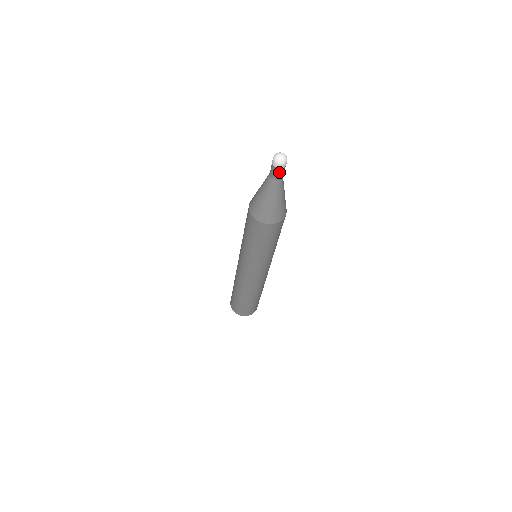
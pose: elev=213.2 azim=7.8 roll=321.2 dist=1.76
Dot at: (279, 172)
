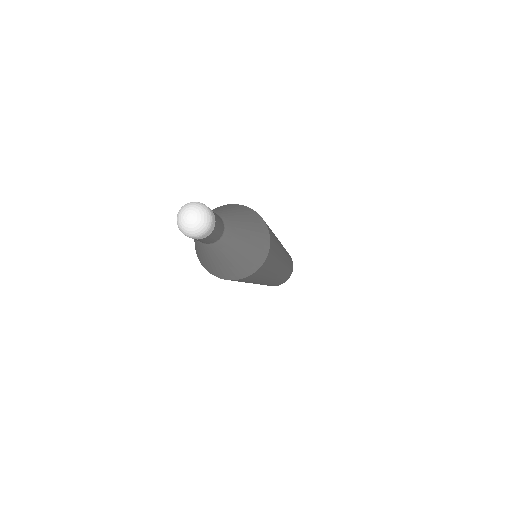
Dot at: (204, 239)
